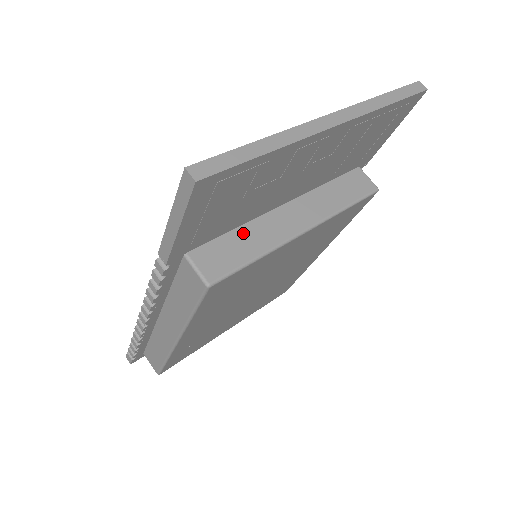
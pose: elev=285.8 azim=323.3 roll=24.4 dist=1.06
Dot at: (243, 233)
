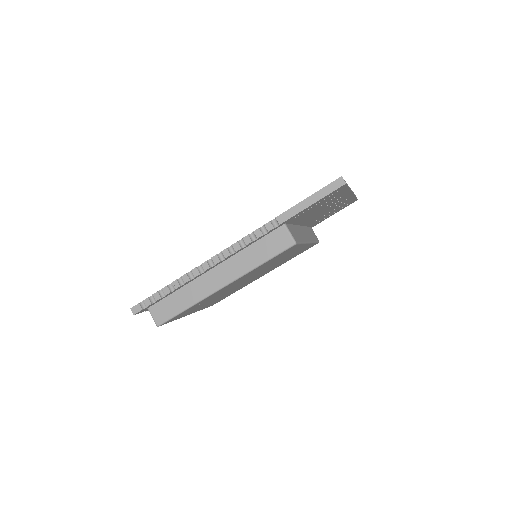
Dot at: (295, 228)
